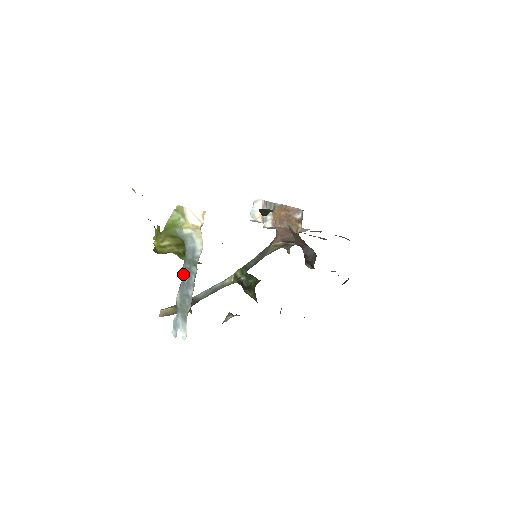
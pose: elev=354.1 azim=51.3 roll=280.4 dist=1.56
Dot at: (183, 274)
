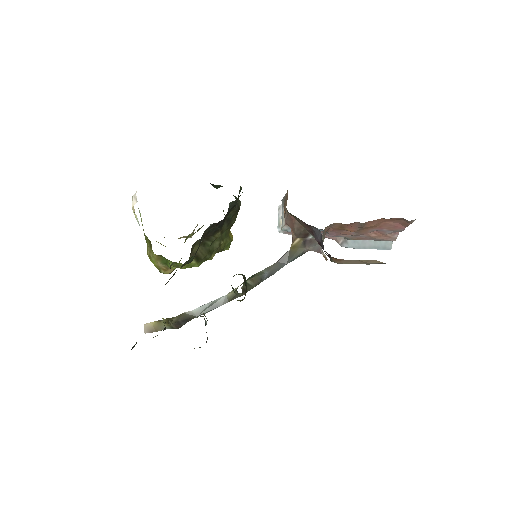
Dot at: occluded
